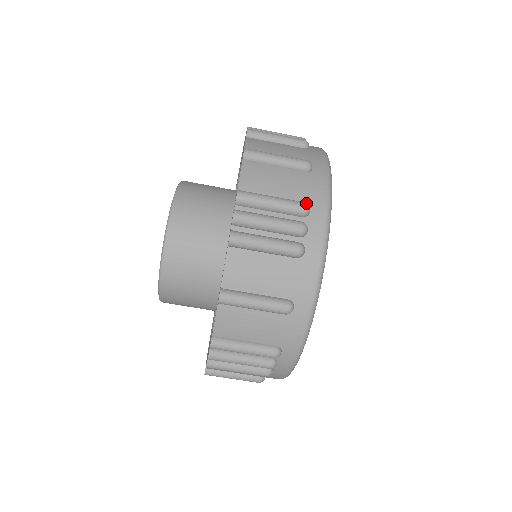
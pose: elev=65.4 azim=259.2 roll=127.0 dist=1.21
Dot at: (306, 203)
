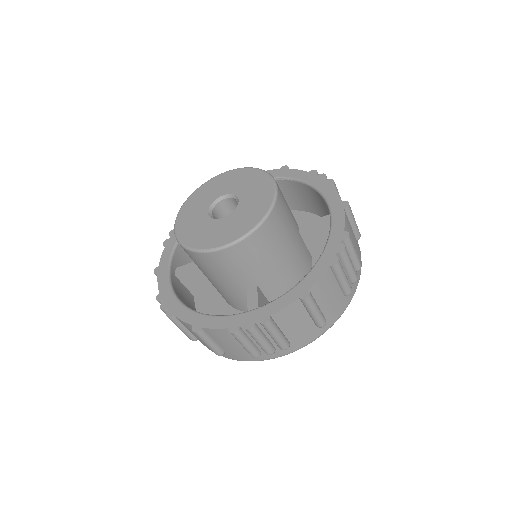
Dot at: occluded
